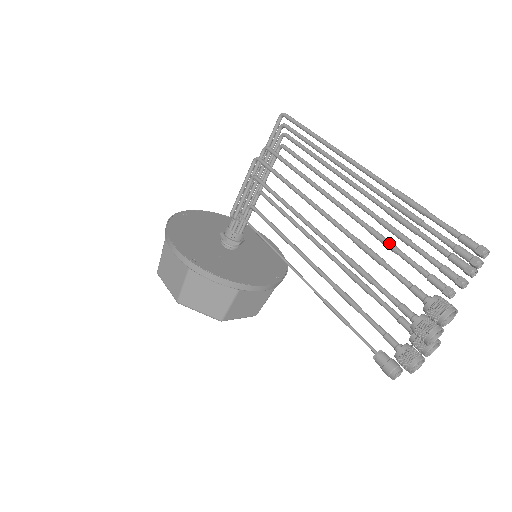
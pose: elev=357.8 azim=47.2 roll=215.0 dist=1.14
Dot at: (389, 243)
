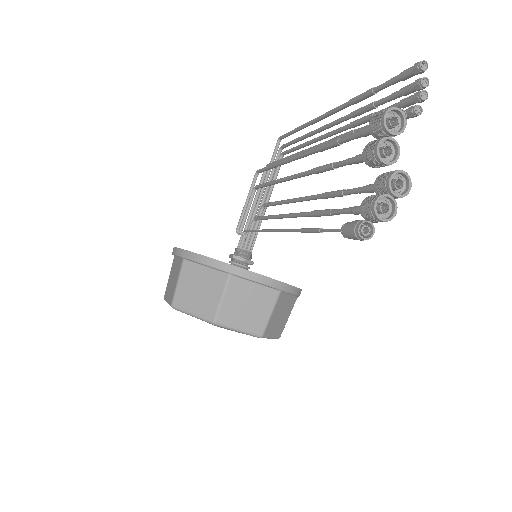
Dot at: (348, 132)
